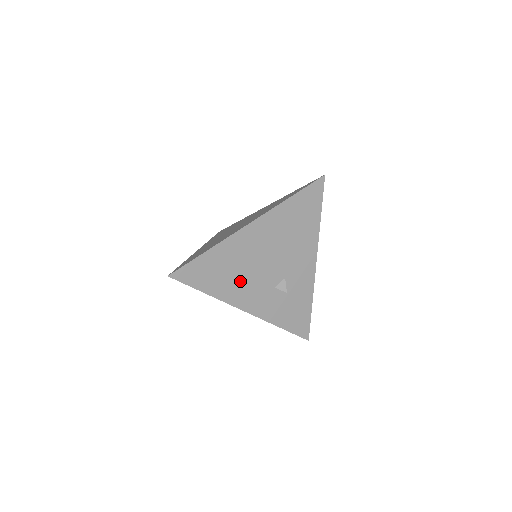
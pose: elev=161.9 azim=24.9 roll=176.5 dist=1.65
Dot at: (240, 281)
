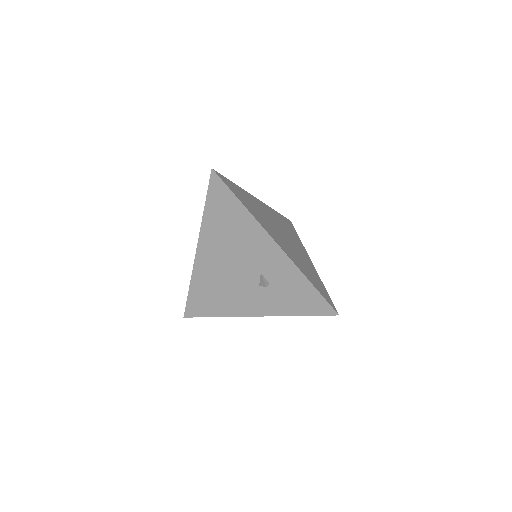
Dot at: (229, 296)
